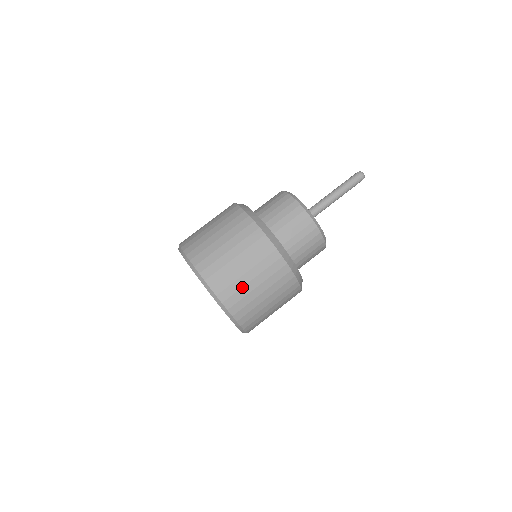
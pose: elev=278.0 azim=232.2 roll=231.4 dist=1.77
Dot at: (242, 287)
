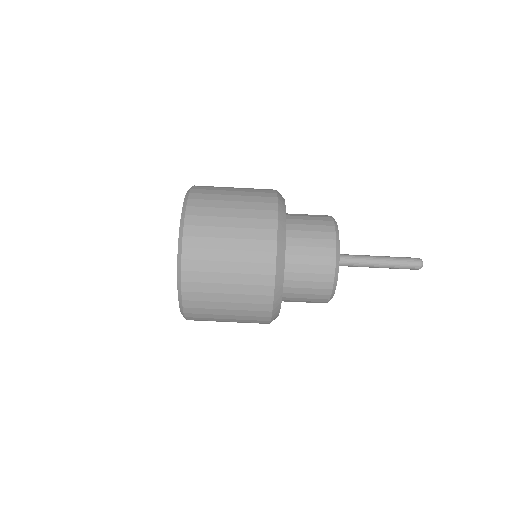
Dot at: (215, 226)
